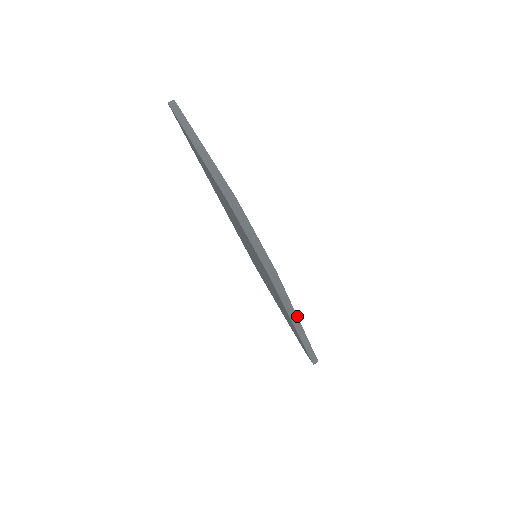
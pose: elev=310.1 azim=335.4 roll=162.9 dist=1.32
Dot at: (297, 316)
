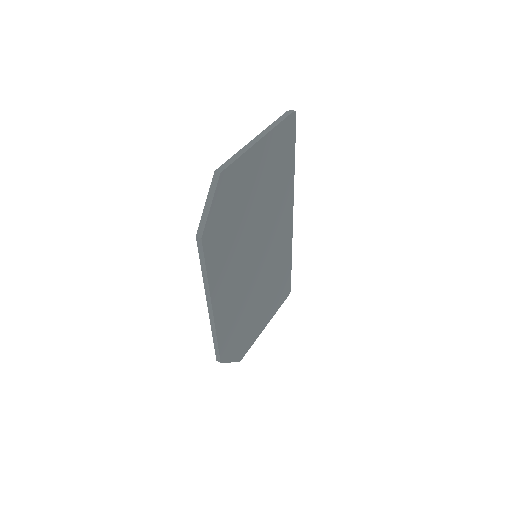
Dot at: (211, 296)
